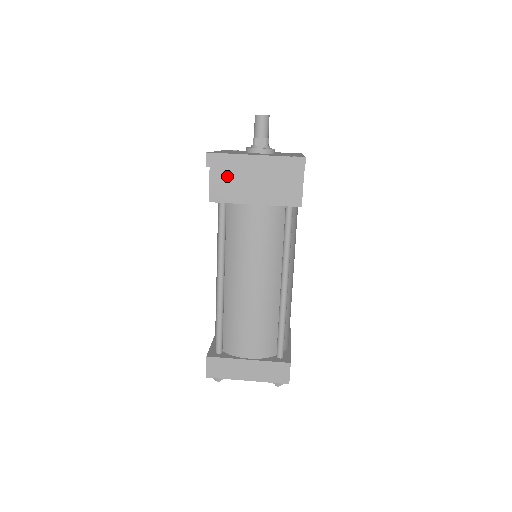
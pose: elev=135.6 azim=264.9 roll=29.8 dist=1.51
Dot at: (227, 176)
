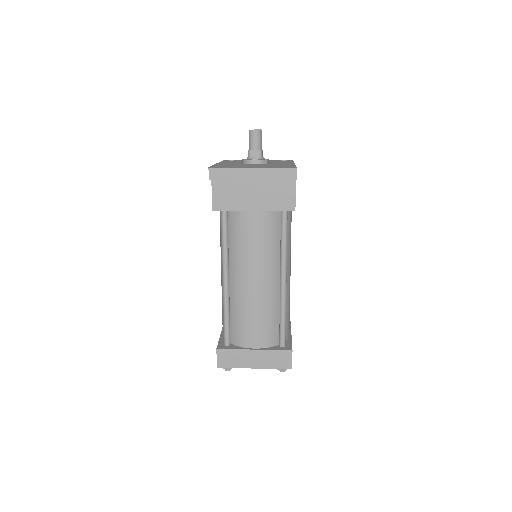
Dot at: (227, 187)
